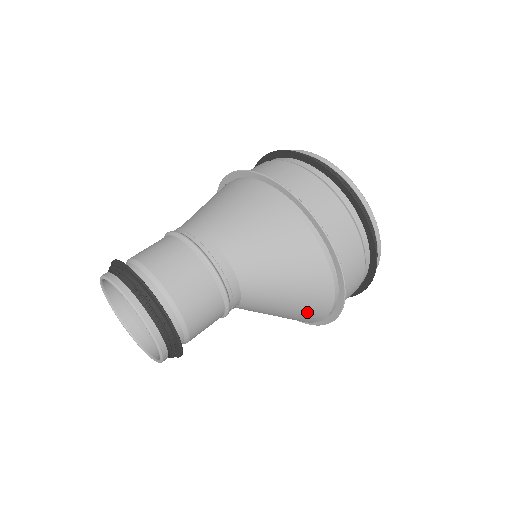
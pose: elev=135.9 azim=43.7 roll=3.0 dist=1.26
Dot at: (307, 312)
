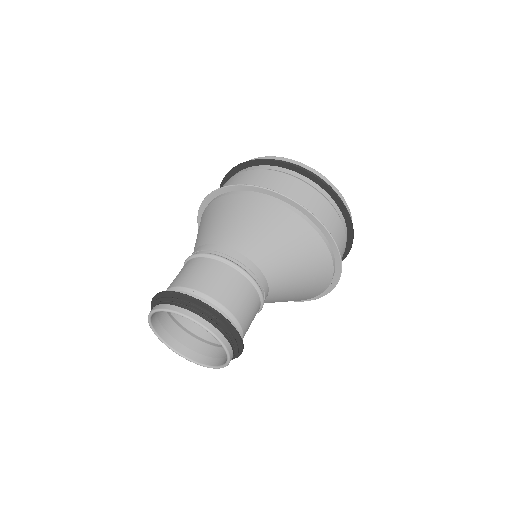
Dot at: (314, 289)
